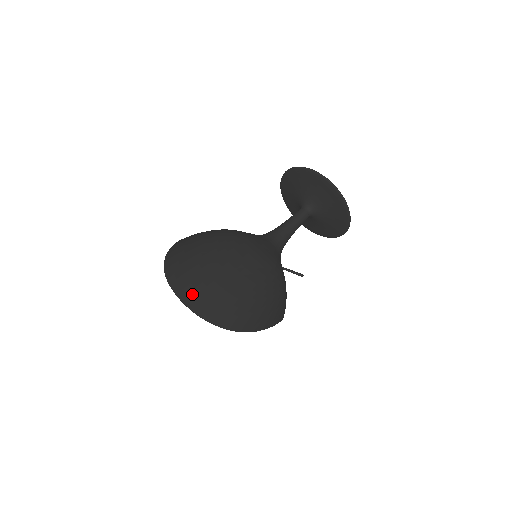
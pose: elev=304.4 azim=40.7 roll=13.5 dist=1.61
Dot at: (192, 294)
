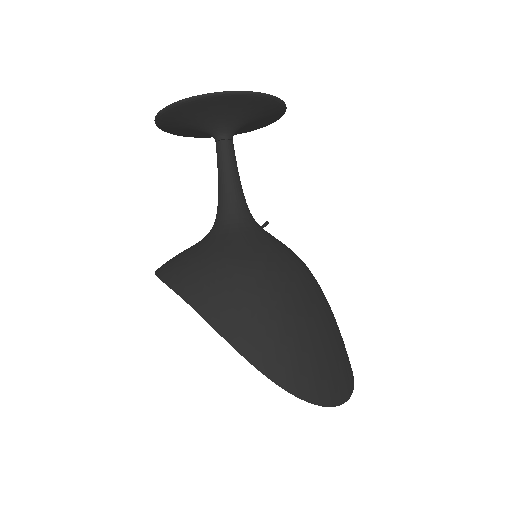
Dot at: (341, 386)
